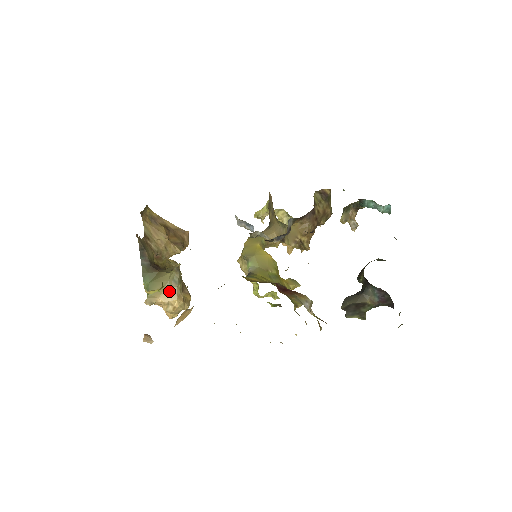
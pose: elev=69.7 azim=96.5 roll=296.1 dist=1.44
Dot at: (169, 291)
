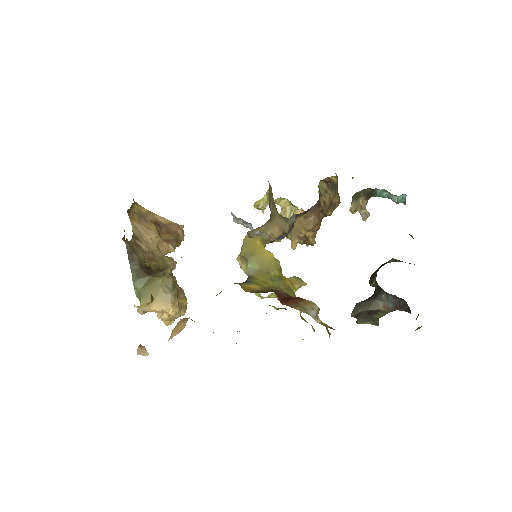
Dot at: (162, 298)
